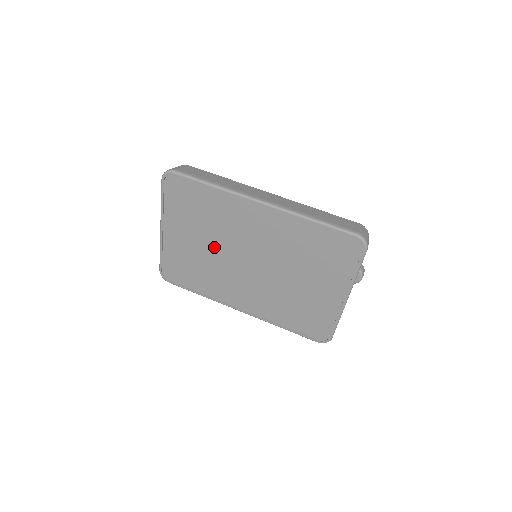
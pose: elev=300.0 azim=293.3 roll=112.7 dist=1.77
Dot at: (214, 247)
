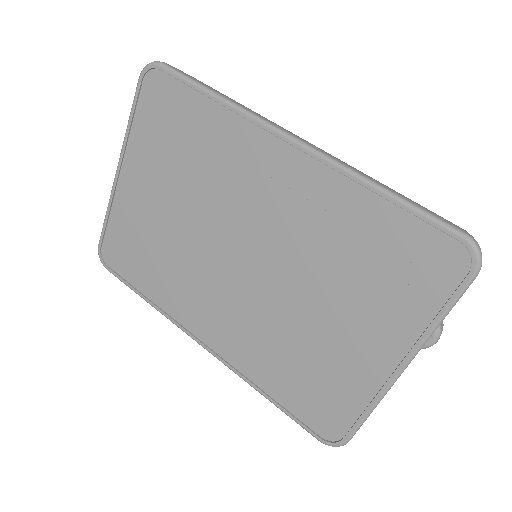
Dot at: (190, 217)
